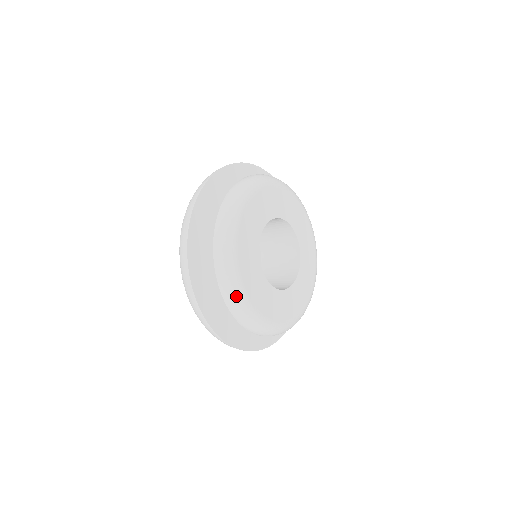
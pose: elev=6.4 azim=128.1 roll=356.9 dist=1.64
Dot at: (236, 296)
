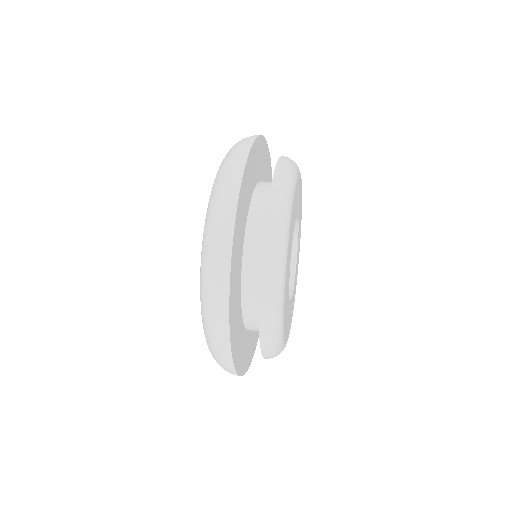
Dot at: (277, 285)
